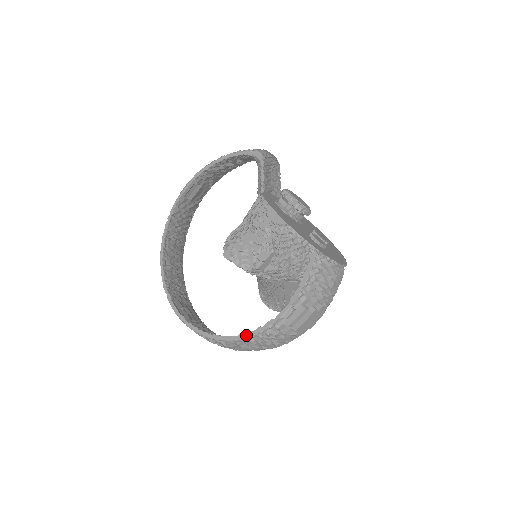
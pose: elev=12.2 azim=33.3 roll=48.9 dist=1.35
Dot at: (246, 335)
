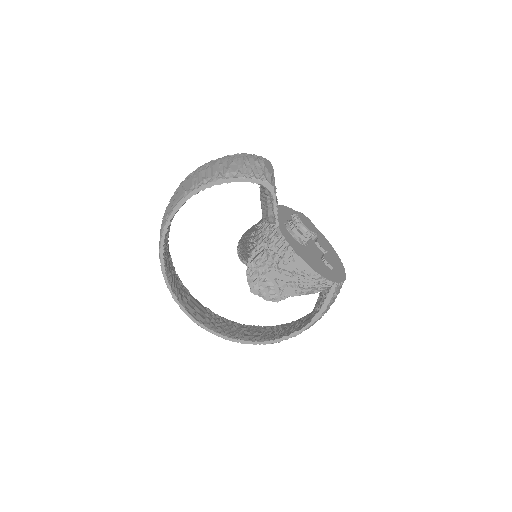
Dot at: (272, 342)
